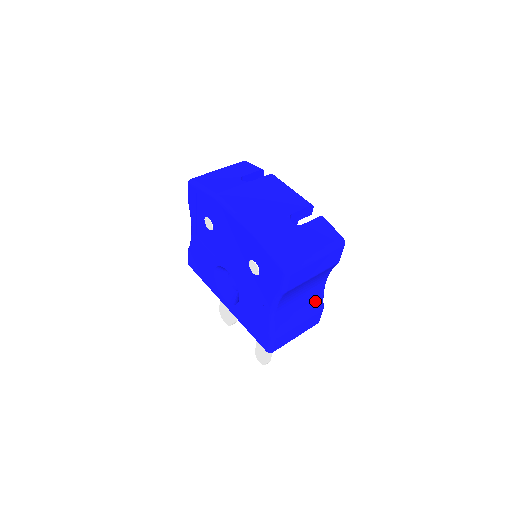
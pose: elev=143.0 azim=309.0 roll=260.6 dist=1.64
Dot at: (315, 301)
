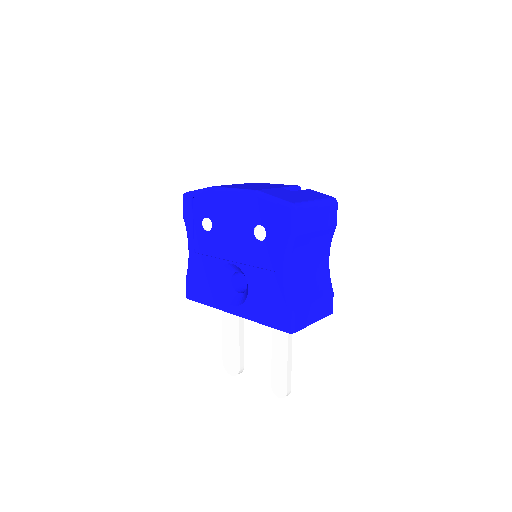
Dot at: (324, 279)
